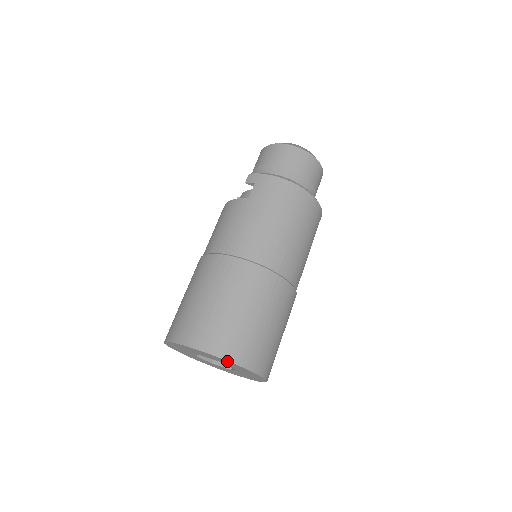
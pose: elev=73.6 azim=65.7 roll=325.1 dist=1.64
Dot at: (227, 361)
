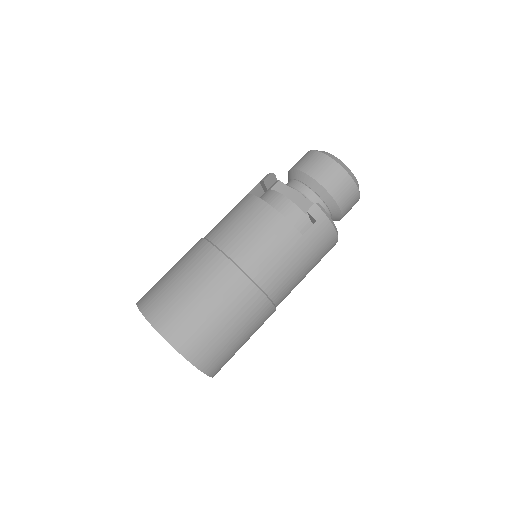
Dot at: occluded
